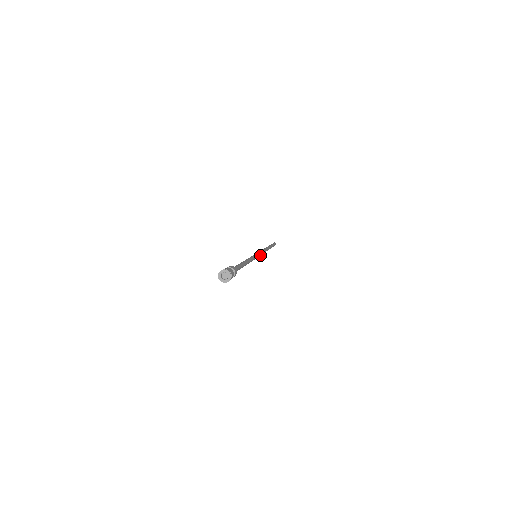
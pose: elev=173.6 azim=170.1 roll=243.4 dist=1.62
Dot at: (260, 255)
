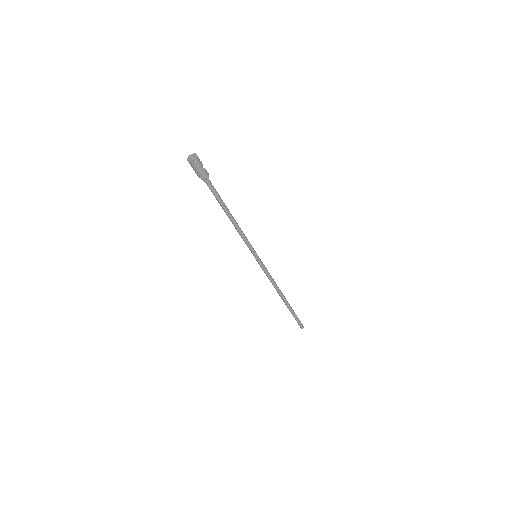
Dot at: (264, 269)
